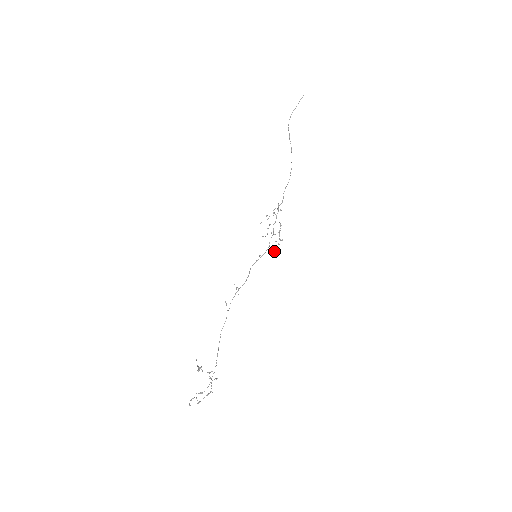
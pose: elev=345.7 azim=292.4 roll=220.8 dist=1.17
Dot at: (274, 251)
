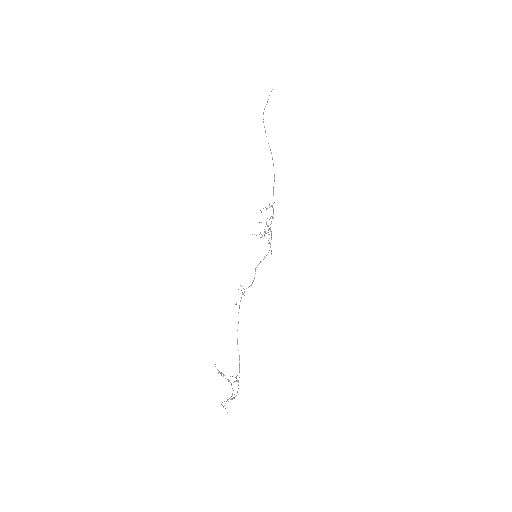
Dot at: occluded
